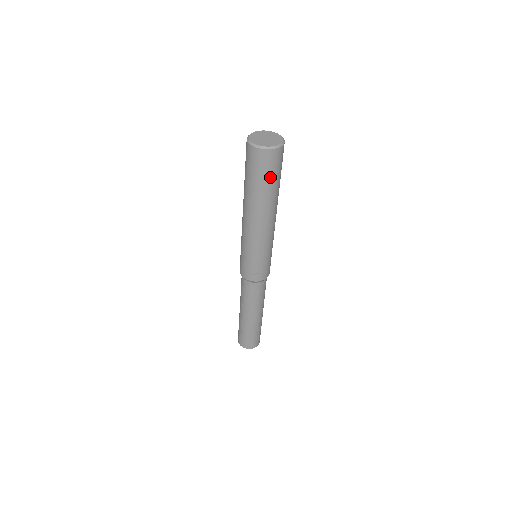
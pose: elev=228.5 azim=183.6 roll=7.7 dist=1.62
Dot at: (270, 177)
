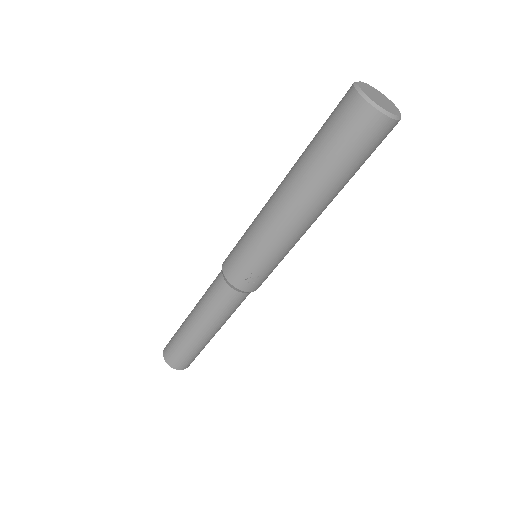
Dot at: (362, 158)
